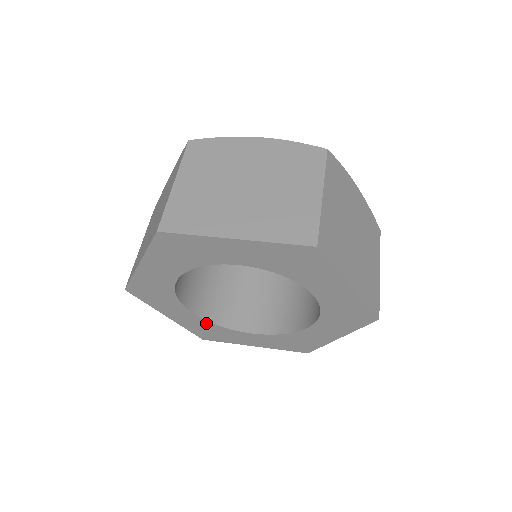
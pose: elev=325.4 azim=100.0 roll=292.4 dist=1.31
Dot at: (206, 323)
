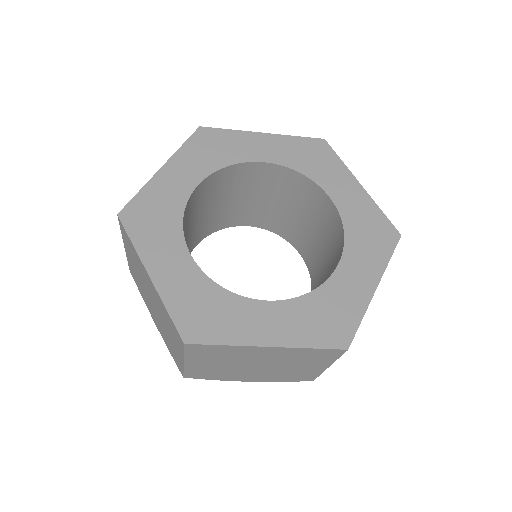
Dot at: (204, 283)
